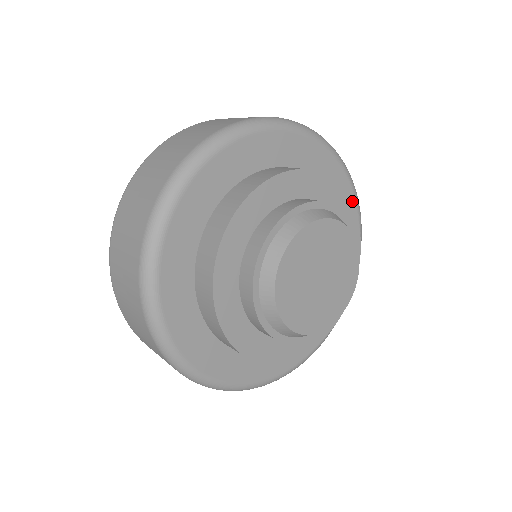
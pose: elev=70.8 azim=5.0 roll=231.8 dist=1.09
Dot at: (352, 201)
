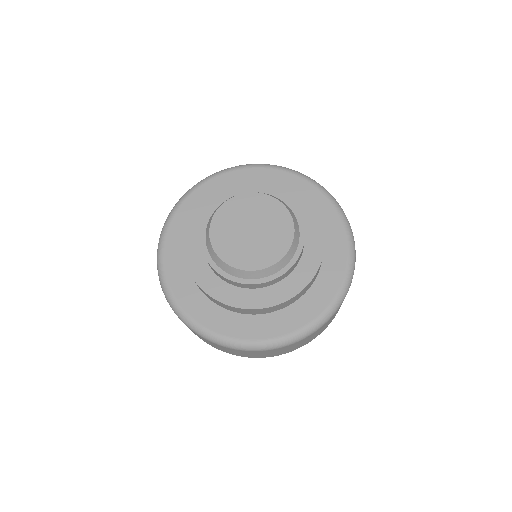
Dot at: (273, 172)
